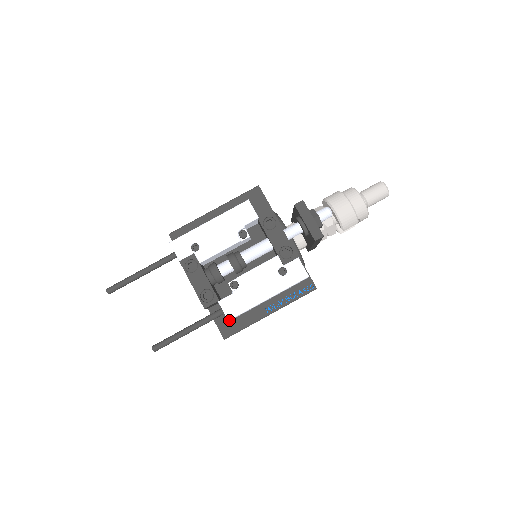
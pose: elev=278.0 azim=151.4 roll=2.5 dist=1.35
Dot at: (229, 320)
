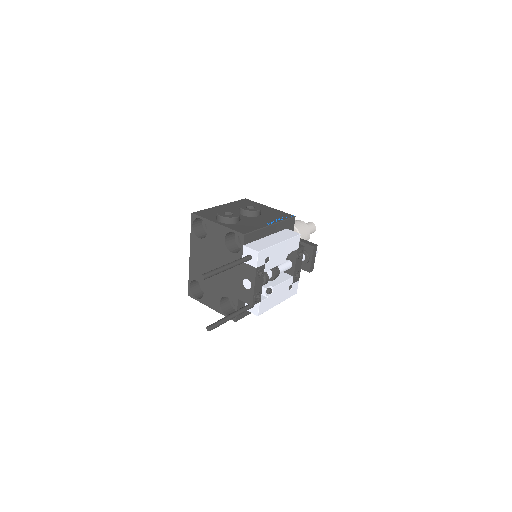
Dot at: (258, 315)
